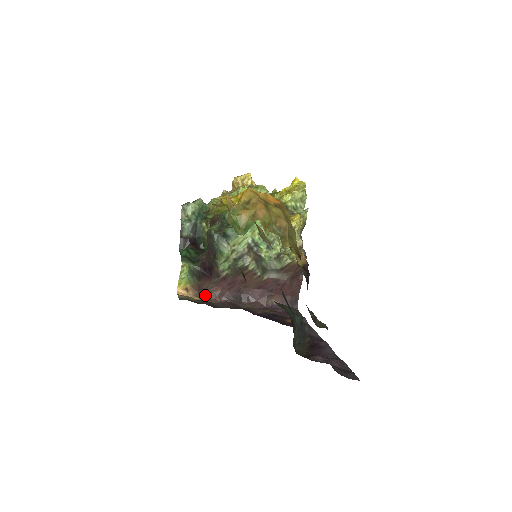
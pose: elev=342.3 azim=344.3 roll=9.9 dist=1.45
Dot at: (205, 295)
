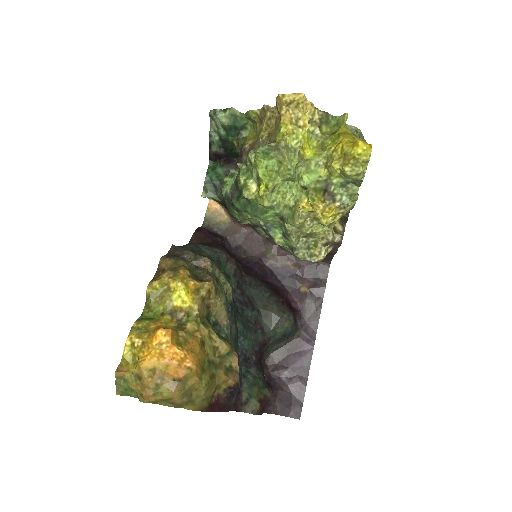
Dot at: (234, 218)
